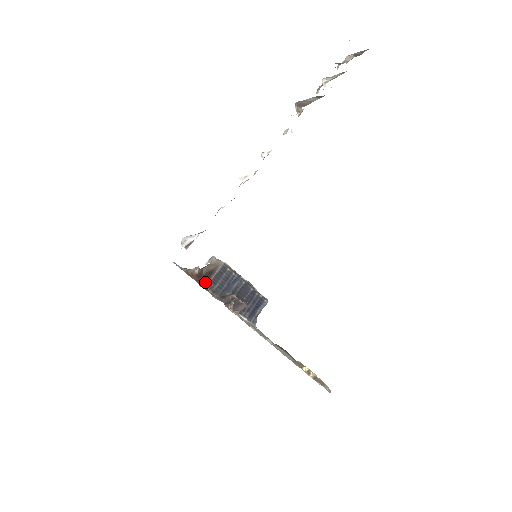
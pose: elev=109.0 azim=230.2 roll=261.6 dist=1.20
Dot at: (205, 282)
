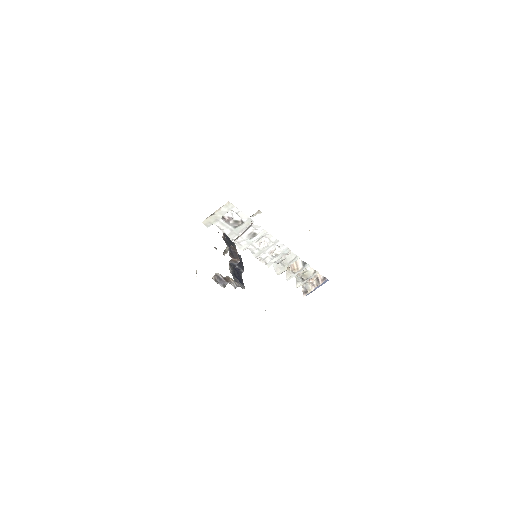
Dot at: occluded
